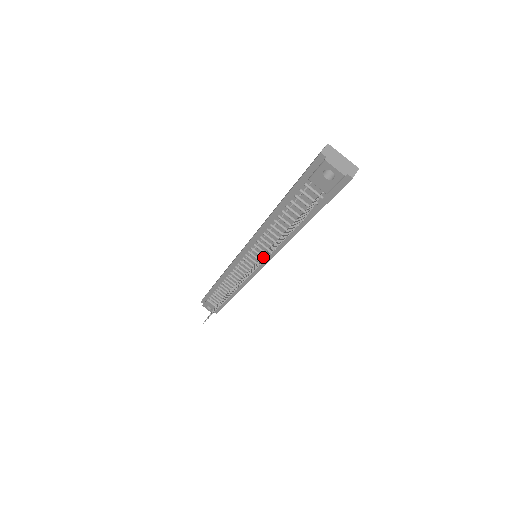
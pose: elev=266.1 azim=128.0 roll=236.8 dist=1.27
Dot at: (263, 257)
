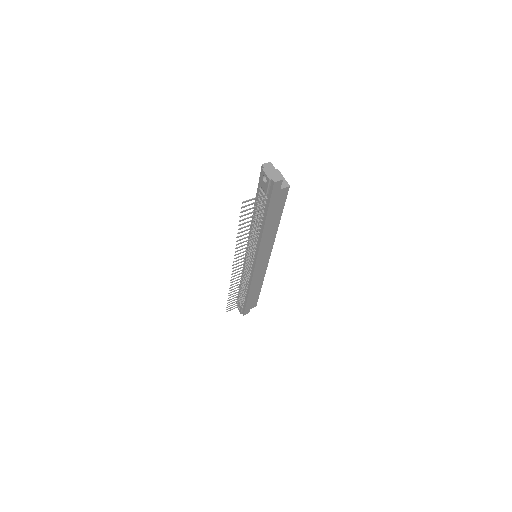
Dot at: (247, 246)
